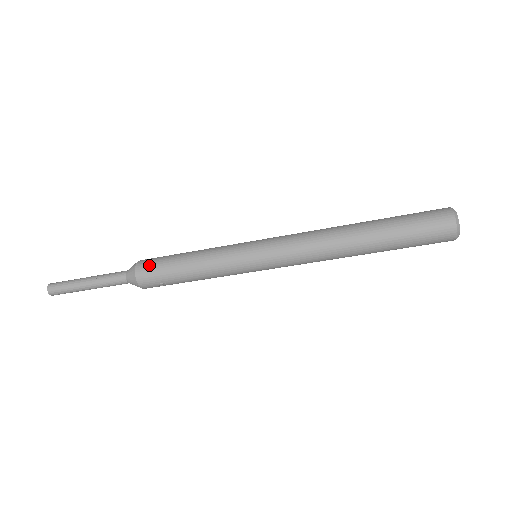
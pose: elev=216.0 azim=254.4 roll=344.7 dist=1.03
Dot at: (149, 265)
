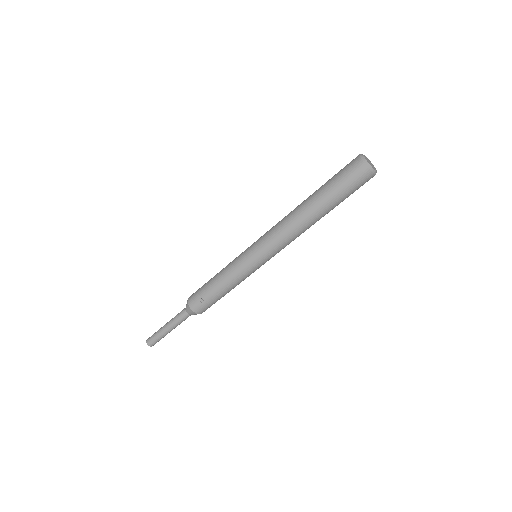
Dot at: occluded
